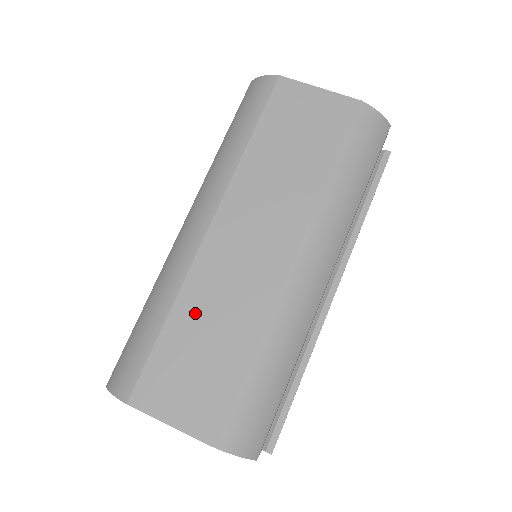
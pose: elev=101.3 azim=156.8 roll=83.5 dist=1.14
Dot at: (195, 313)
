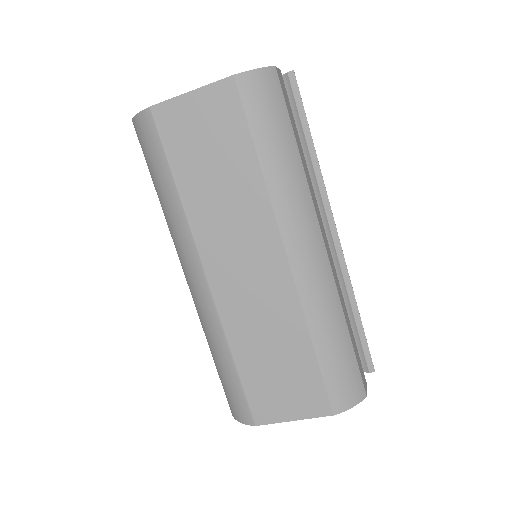
Dot at: (249, 343)
